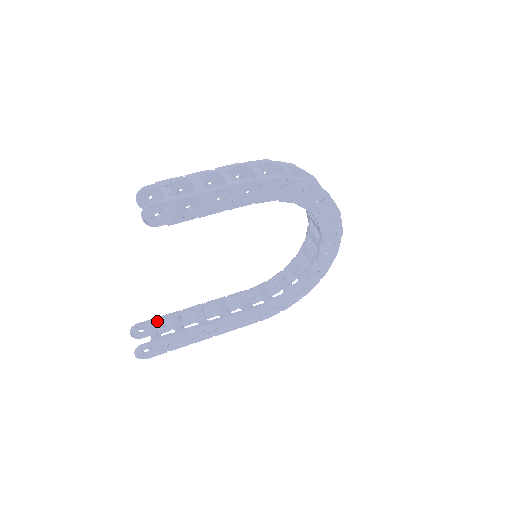
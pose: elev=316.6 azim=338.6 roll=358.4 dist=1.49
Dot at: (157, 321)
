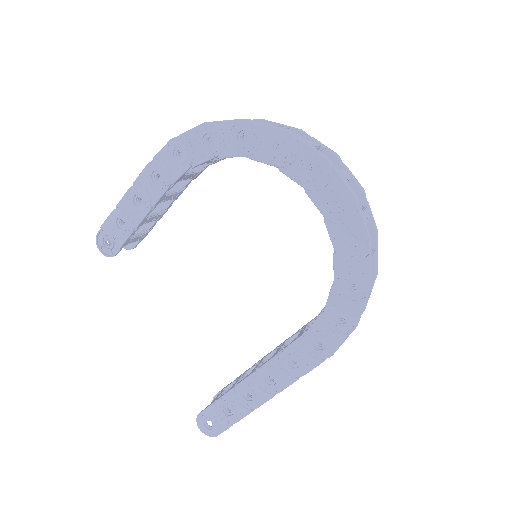
Dot at: (228, 387)
